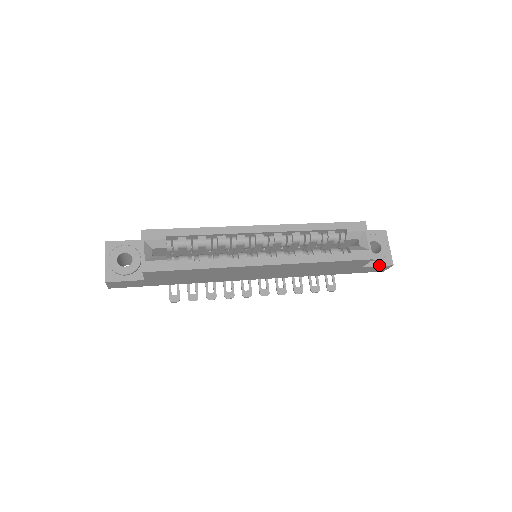
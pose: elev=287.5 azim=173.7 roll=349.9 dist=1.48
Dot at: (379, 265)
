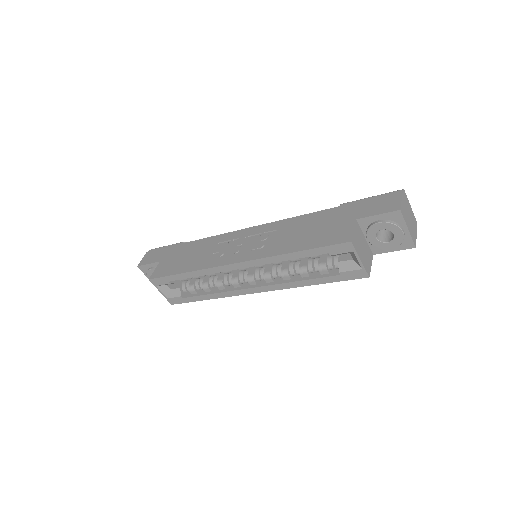
Dot at: (395, 250)
